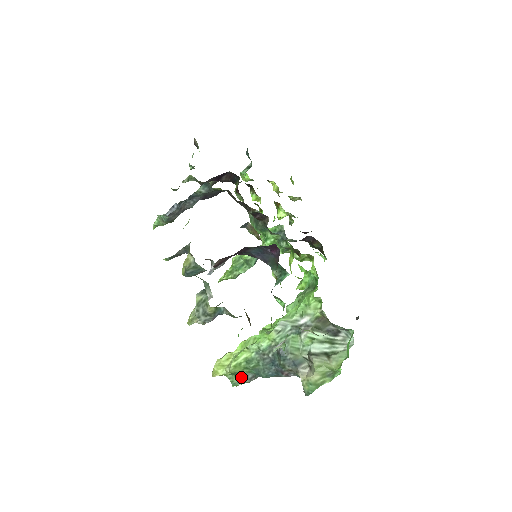
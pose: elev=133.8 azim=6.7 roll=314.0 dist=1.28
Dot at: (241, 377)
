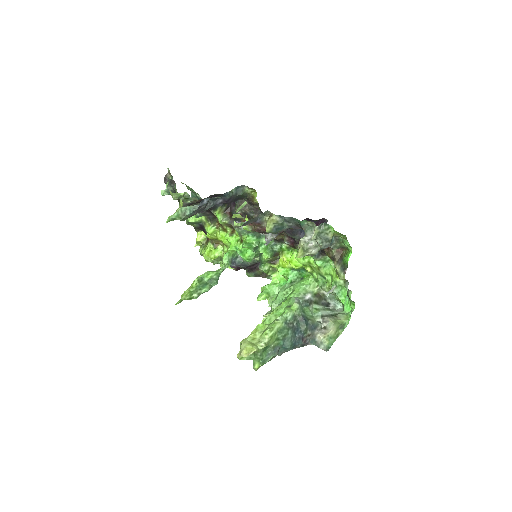
Dot at: (270, 351)
